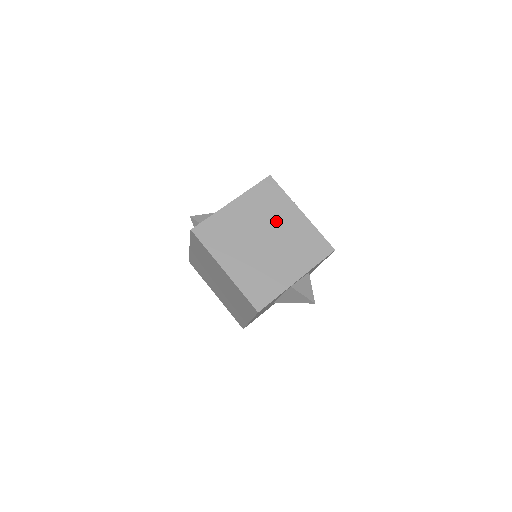
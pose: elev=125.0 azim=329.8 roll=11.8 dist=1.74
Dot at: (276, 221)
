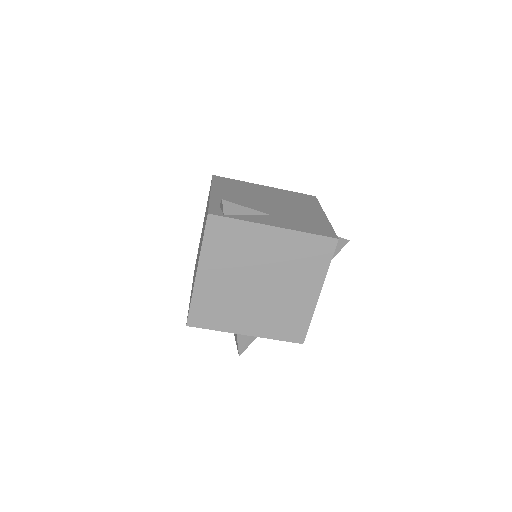
Dot at: (289, 280)
